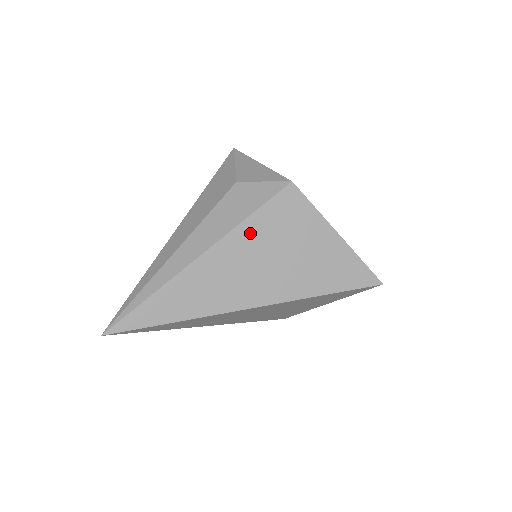
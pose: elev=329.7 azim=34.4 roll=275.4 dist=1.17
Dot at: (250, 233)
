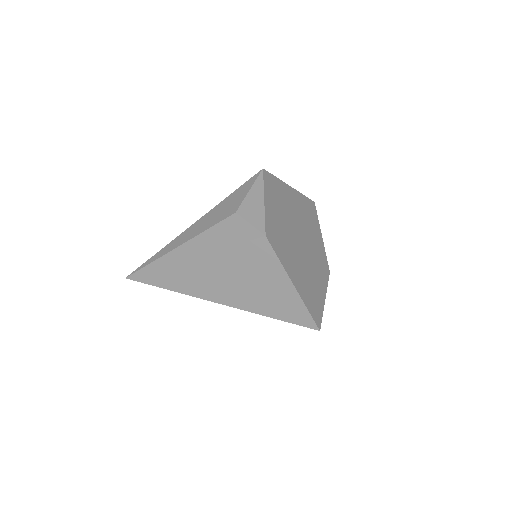
Dot at: (226, 258)
